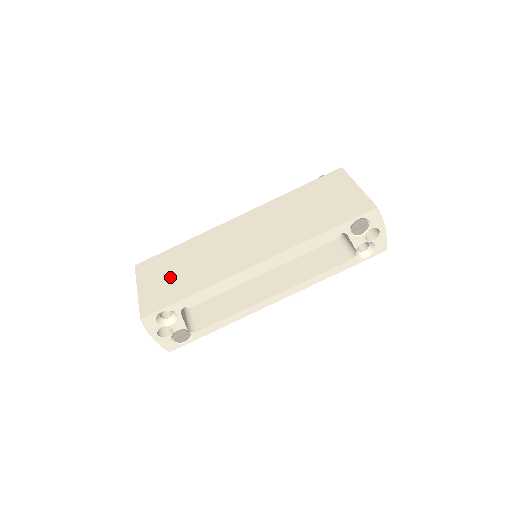
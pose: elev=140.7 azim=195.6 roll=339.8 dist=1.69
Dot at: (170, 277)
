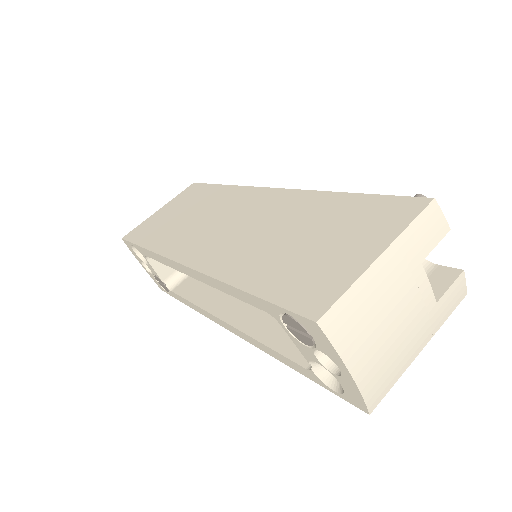
Dot at: (172, 215)
